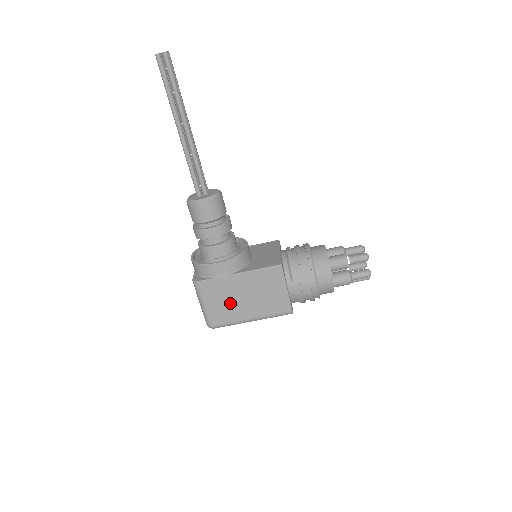
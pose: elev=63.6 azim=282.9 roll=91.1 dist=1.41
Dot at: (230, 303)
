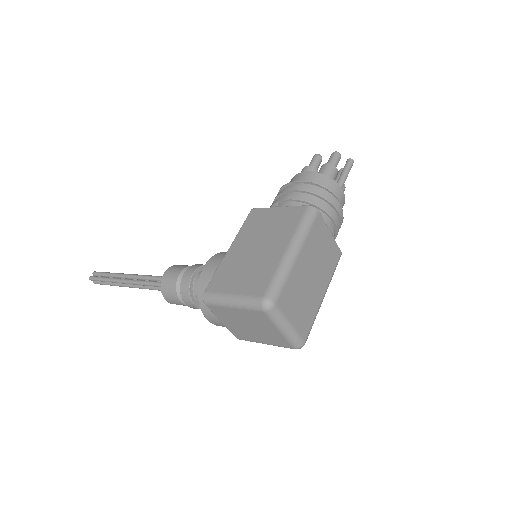
Dot at: (251, 266)
